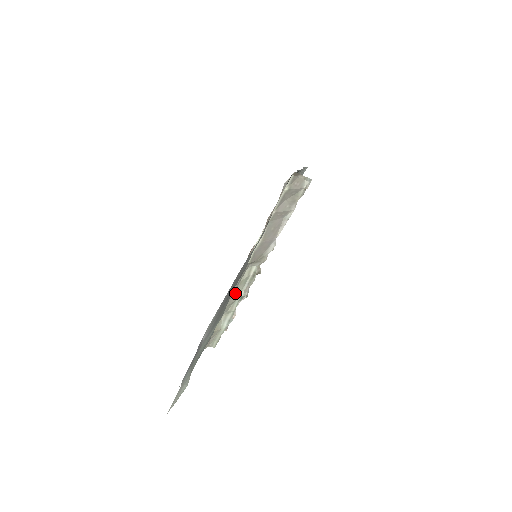
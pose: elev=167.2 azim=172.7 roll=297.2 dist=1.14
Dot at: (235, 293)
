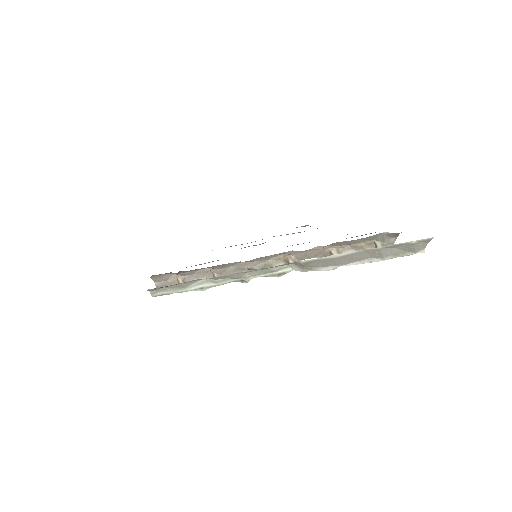
Dot at: (247, 273)
